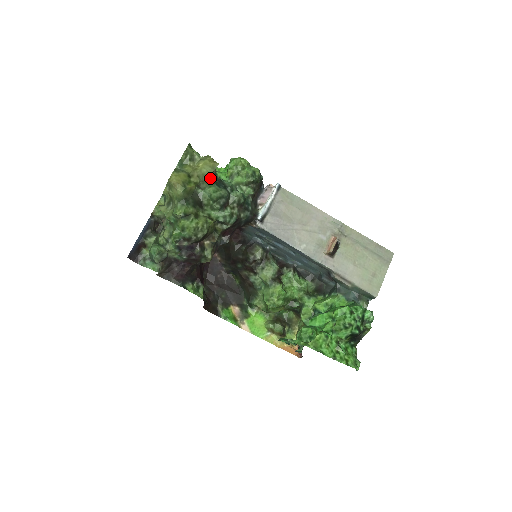
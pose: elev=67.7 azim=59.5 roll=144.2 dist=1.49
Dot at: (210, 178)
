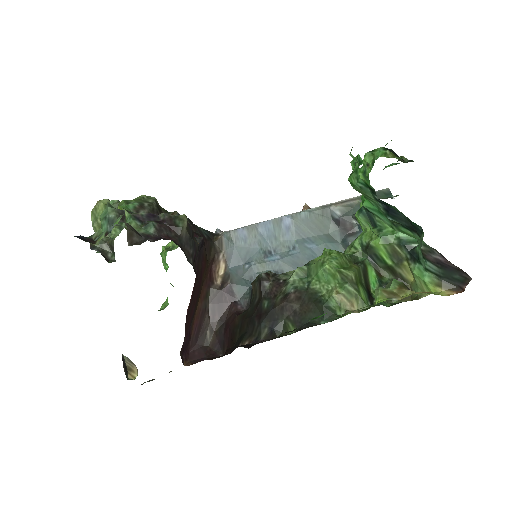
Dot at: occluded
